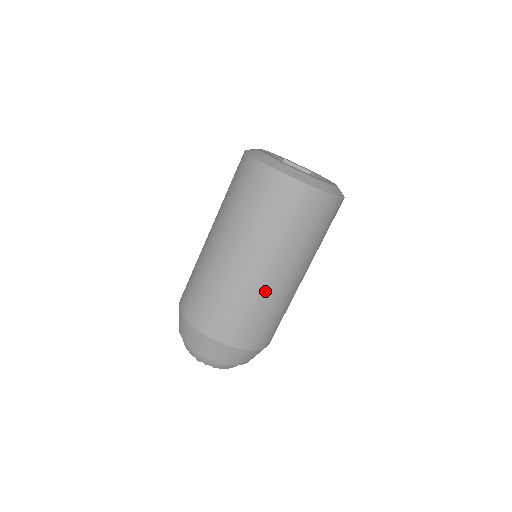
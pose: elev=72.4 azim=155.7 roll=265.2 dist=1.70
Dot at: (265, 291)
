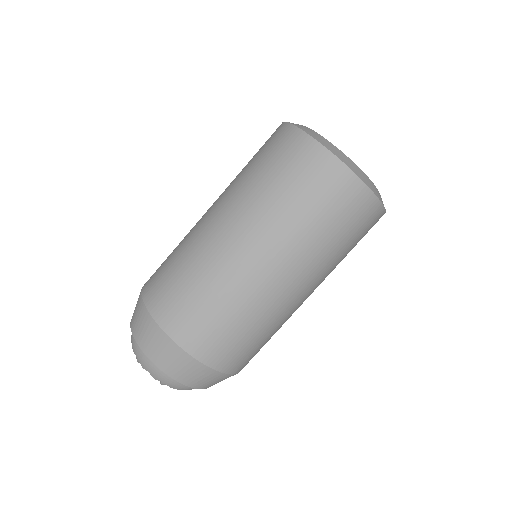
Dot at: (288, 312)
